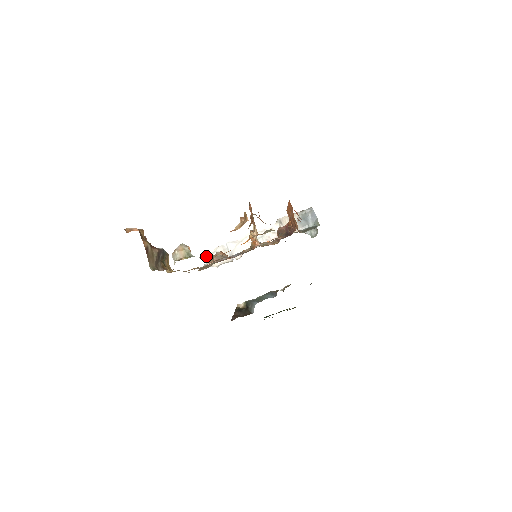
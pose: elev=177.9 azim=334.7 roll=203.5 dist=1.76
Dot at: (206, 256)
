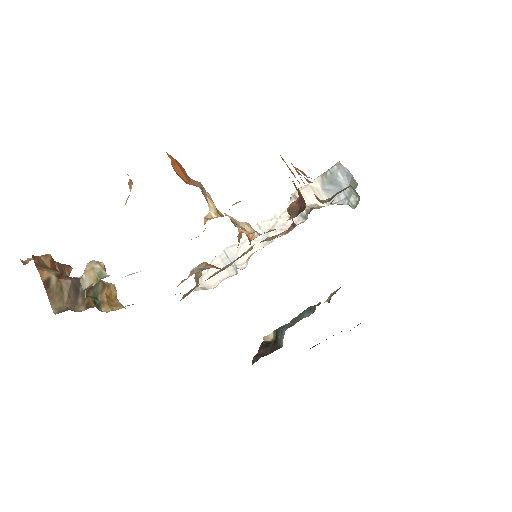
Dot at: occluded
